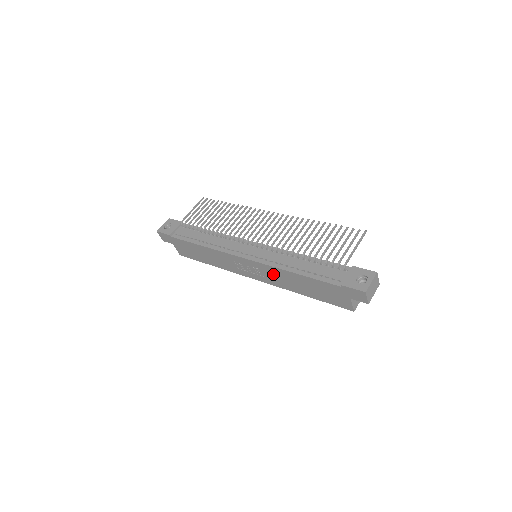
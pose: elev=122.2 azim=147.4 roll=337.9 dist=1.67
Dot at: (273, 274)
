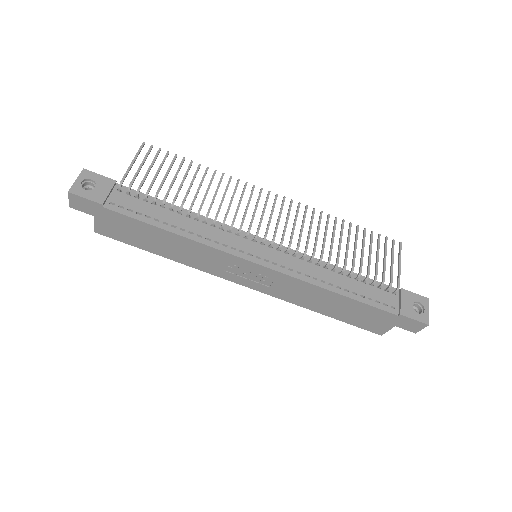
Dot at: (293, 288)
